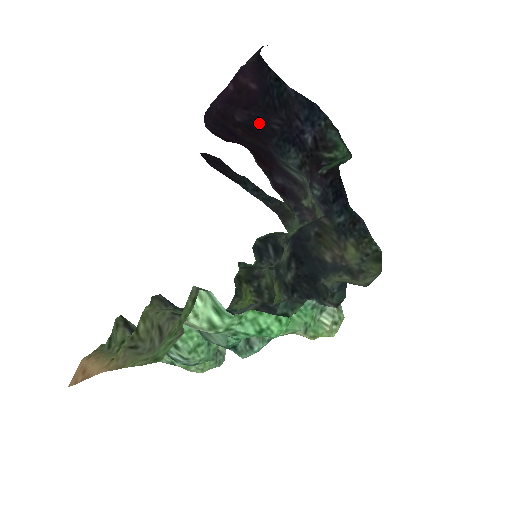
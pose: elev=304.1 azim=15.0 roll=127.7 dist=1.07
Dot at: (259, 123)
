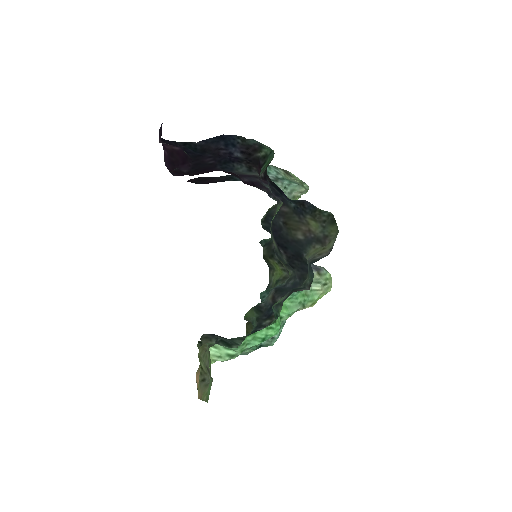
Dot at: (199, 166)
